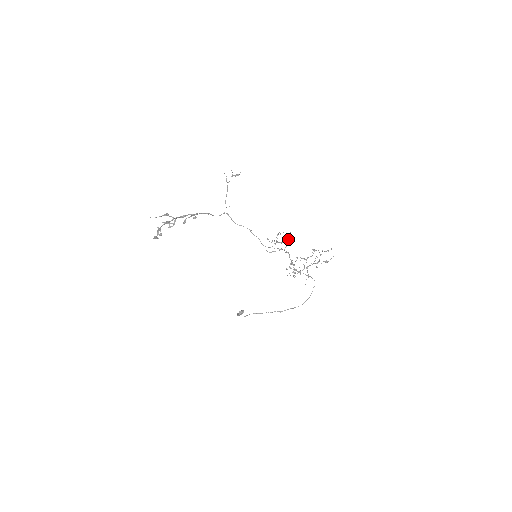
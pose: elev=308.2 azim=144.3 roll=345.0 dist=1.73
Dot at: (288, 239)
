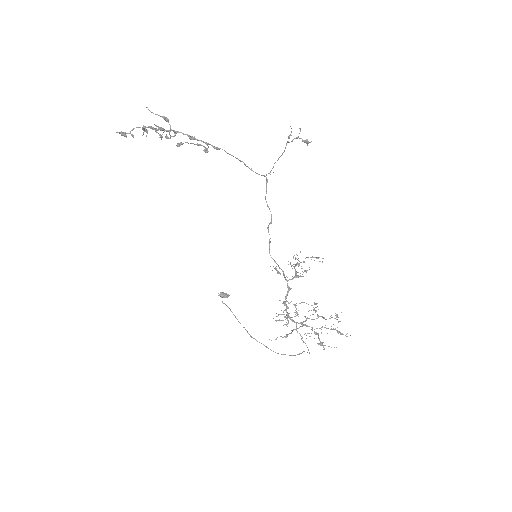
Dot at: occluded
